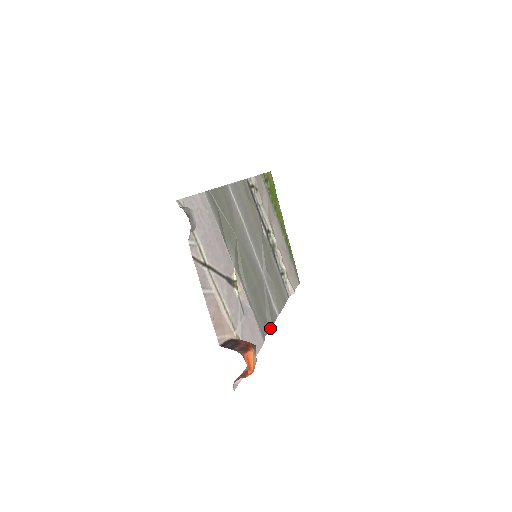
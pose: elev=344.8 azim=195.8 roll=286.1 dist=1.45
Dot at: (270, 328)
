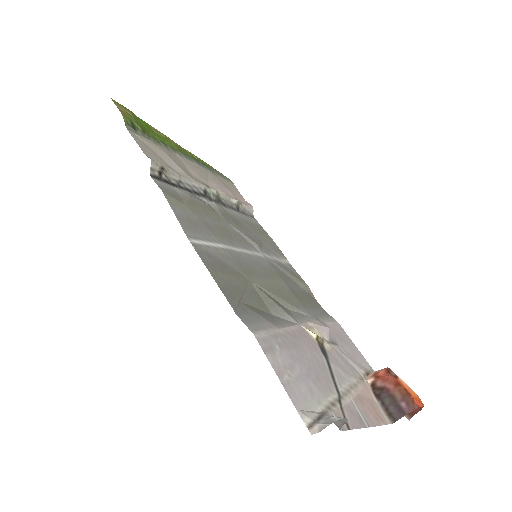
Dot at: (311, 292)
